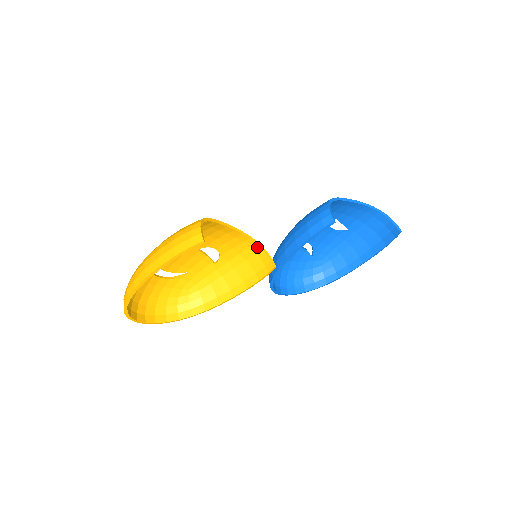
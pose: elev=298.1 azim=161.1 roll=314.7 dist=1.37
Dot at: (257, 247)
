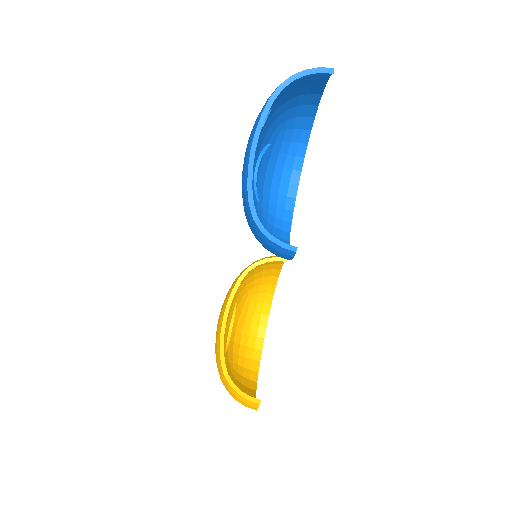
Dot at: occluded
